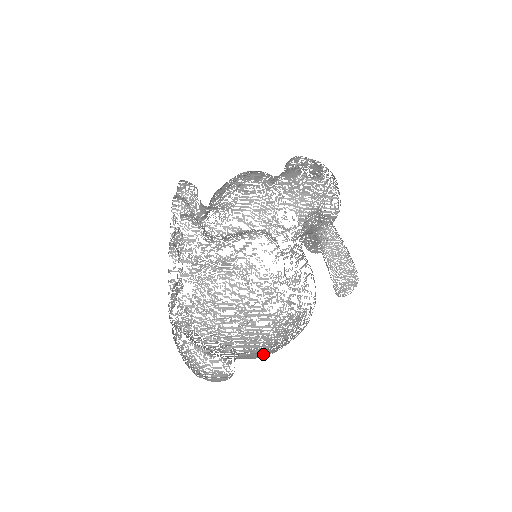
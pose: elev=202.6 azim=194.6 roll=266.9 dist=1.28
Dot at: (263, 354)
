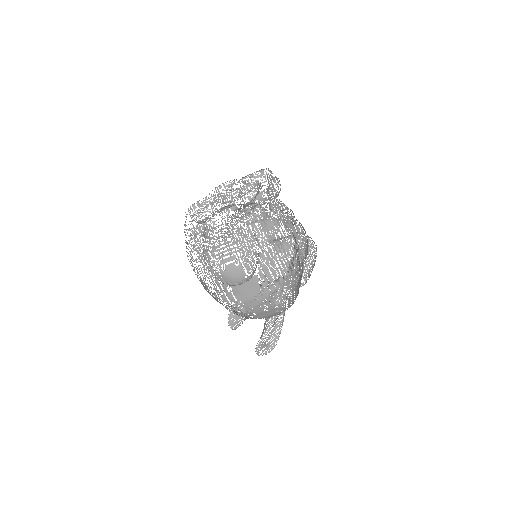
Dot at: (258, 296)
